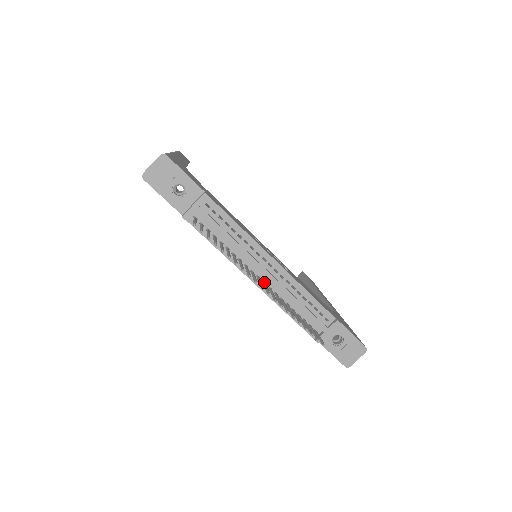
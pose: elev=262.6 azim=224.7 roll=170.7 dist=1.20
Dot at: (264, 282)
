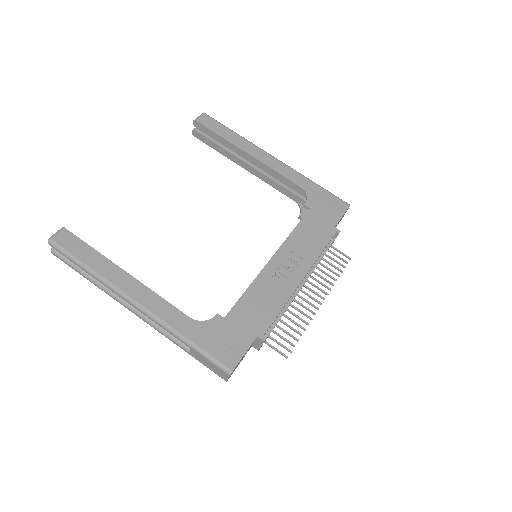
Dot at: (303, 286)
